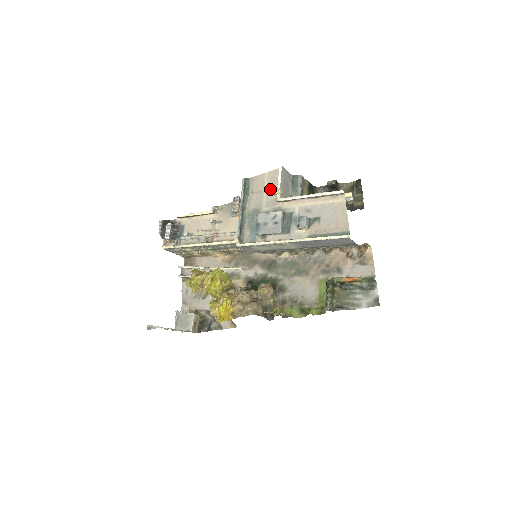
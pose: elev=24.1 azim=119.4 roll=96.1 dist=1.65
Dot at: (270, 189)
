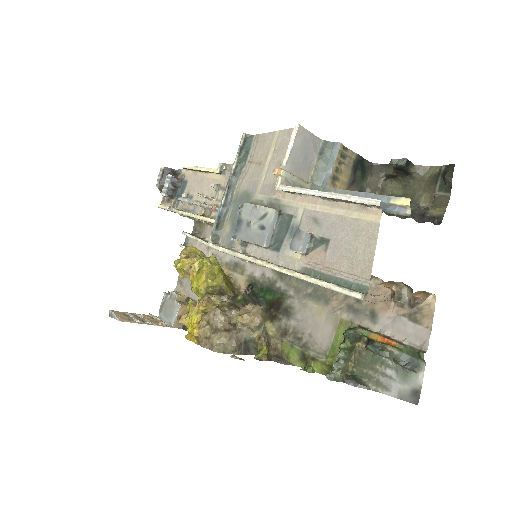
Dot at: (274, 163)
